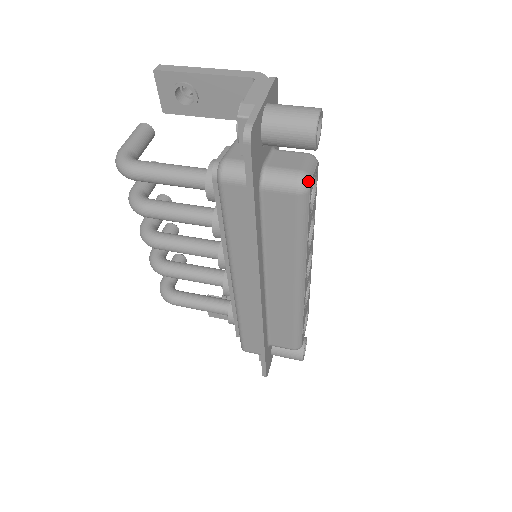
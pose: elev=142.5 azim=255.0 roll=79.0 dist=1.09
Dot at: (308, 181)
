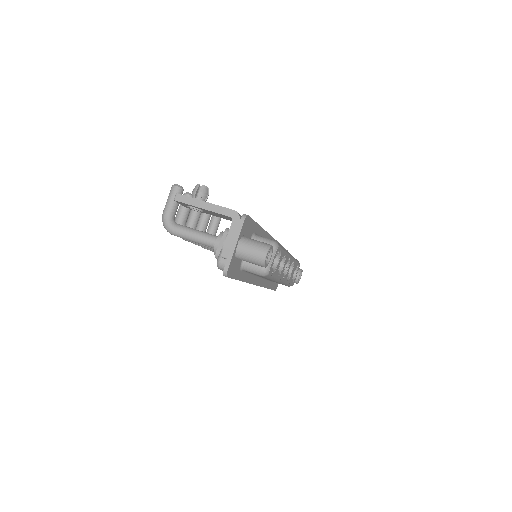
Dot at: (267, 272)
